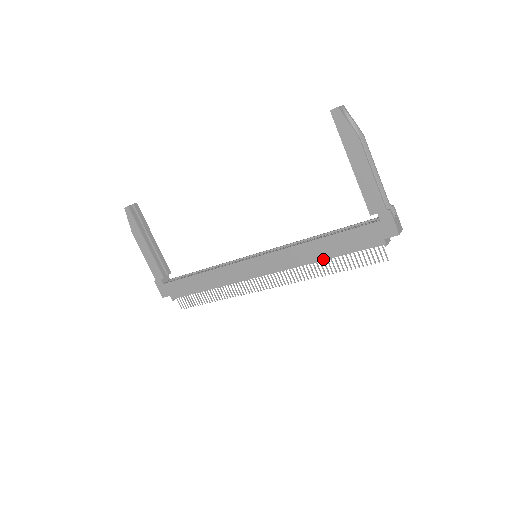
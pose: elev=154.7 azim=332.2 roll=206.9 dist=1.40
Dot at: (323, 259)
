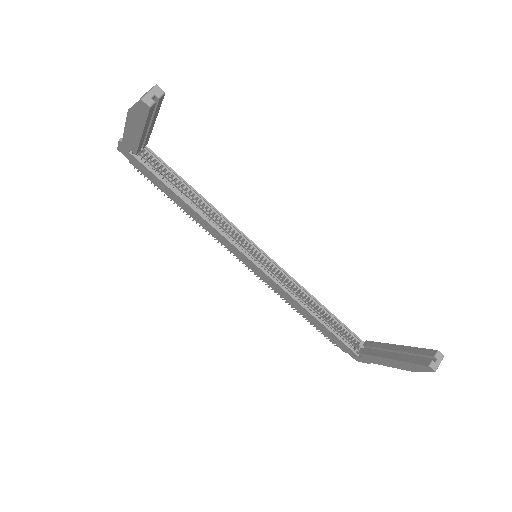
Dot at: occluded
